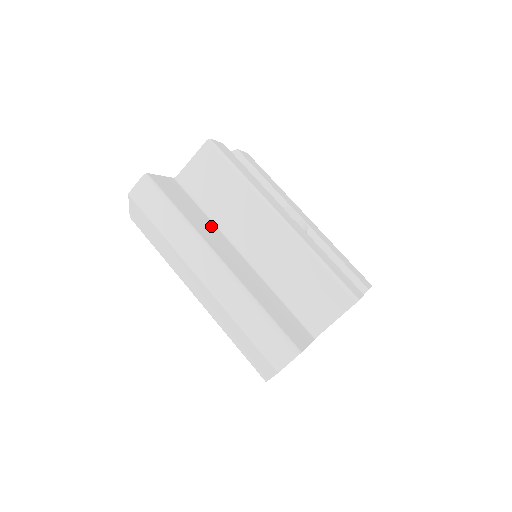
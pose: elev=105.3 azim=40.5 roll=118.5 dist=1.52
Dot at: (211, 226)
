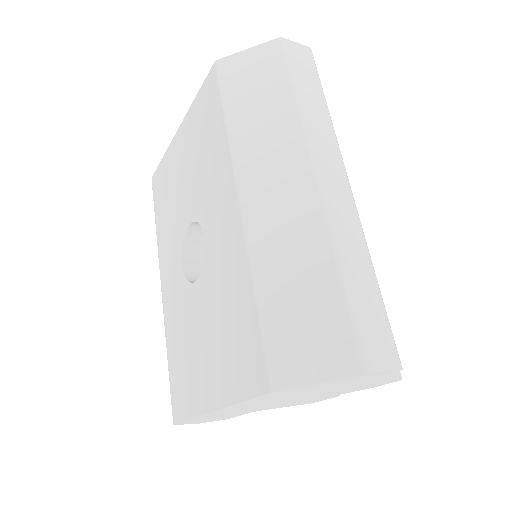
Dot at: occluded
